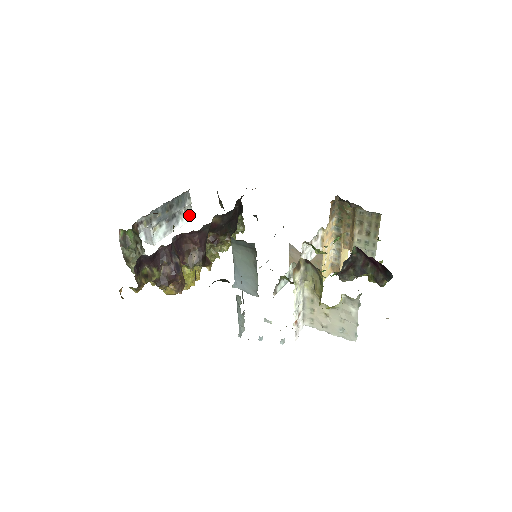
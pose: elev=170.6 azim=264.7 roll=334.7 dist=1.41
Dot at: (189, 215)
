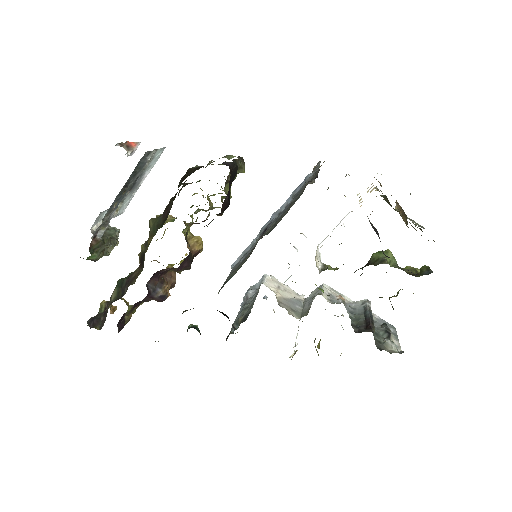
Dot at: (157, 154)
